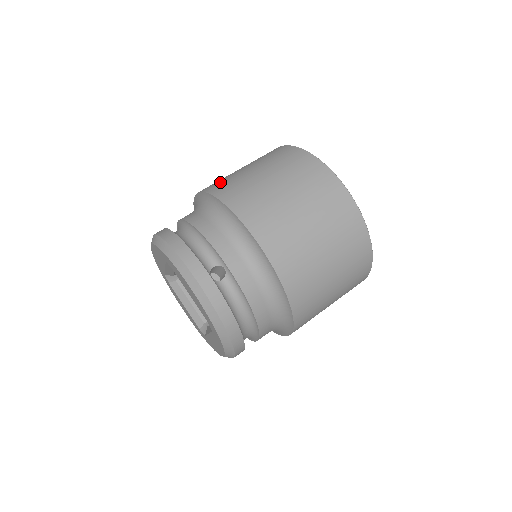
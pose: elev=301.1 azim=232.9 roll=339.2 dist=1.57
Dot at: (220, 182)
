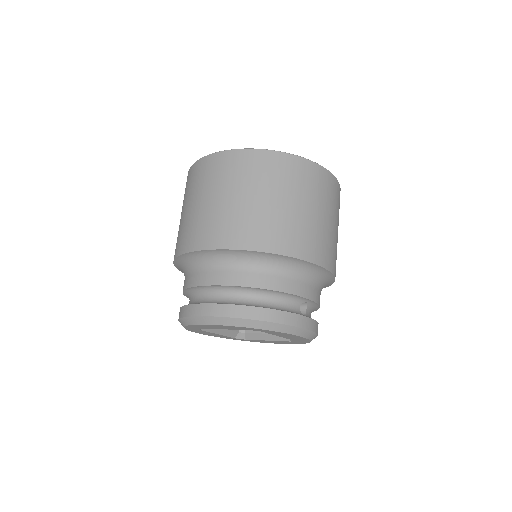
Dot at: (247, 230)
